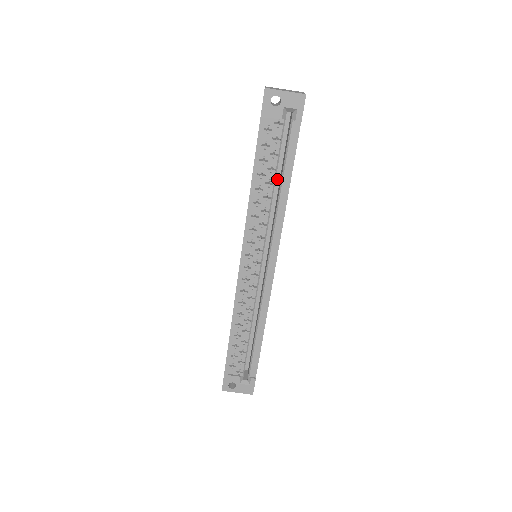
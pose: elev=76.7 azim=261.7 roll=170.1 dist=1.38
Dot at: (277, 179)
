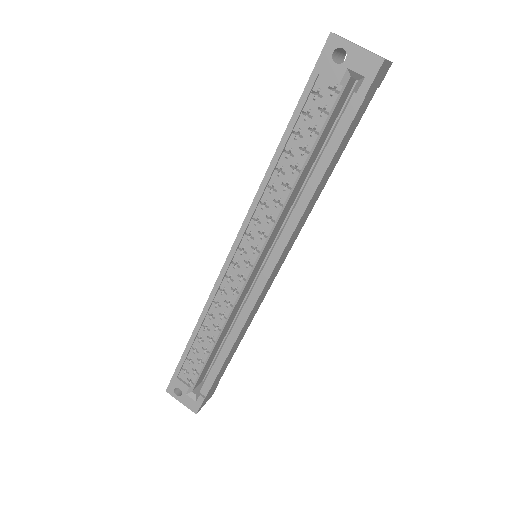
Dot at: occluded
